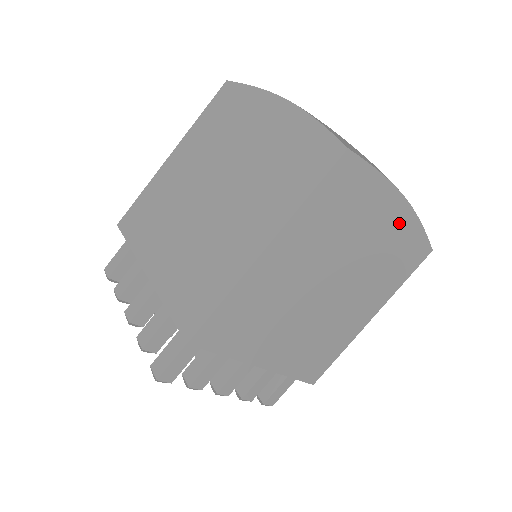
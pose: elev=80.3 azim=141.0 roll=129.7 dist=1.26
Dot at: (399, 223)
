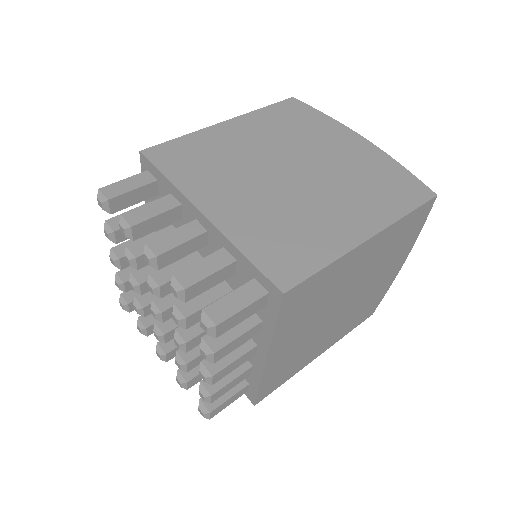
Dot at: (366, 153)
